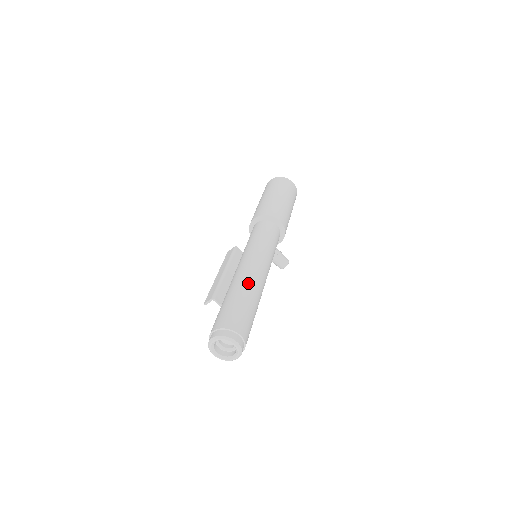
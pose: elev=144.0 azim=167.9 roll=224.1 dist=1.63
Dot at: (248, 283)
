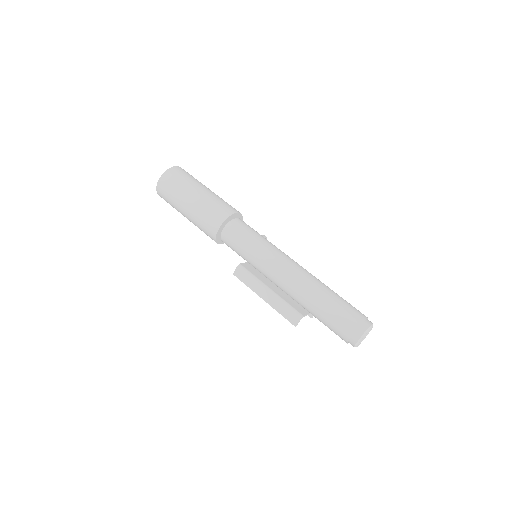
Dot at: (313, 282)
